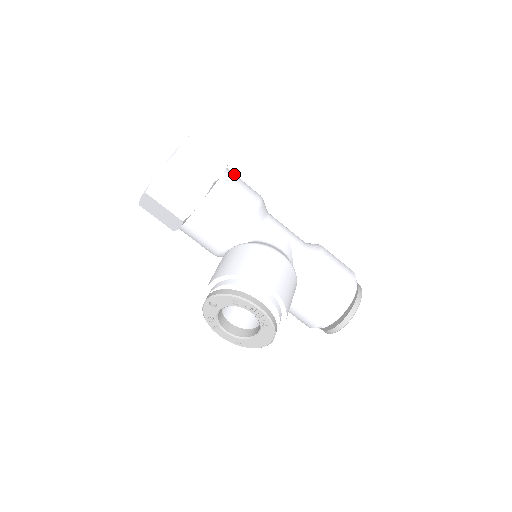
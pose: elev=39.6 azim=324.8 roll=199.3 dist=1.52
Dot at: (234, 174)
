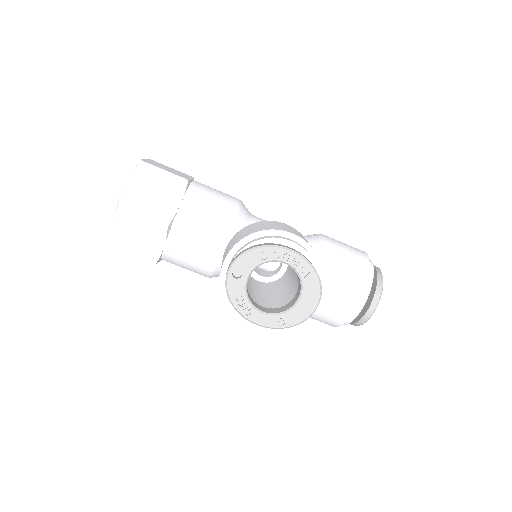
Dot at: occluded
